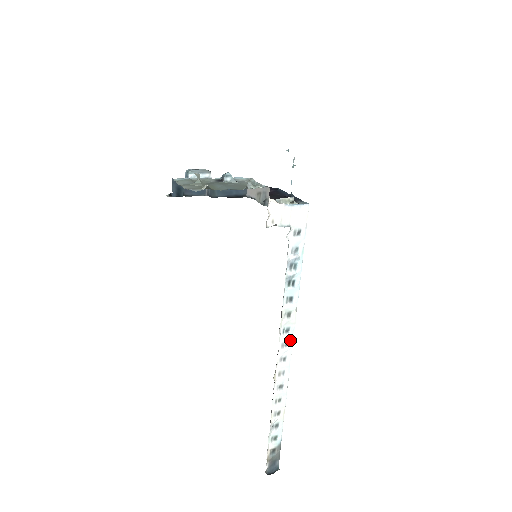
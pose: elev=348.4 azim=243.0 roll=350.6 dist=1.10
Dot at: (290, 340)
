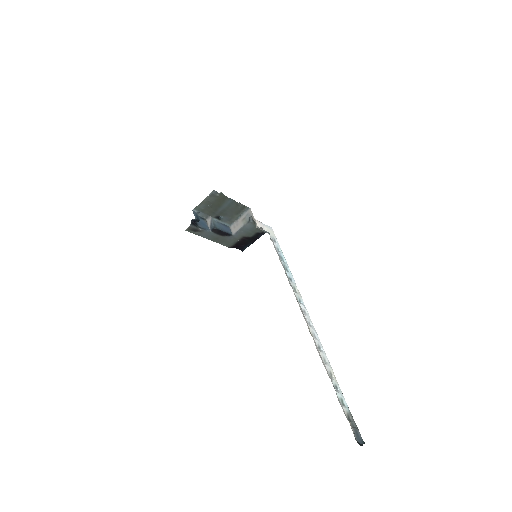
Dot at: (305, 309)
